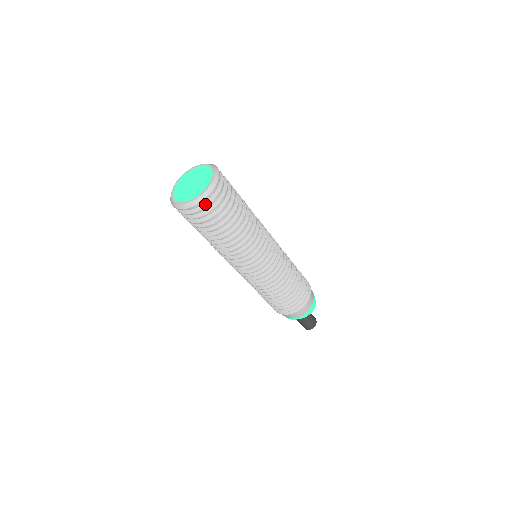
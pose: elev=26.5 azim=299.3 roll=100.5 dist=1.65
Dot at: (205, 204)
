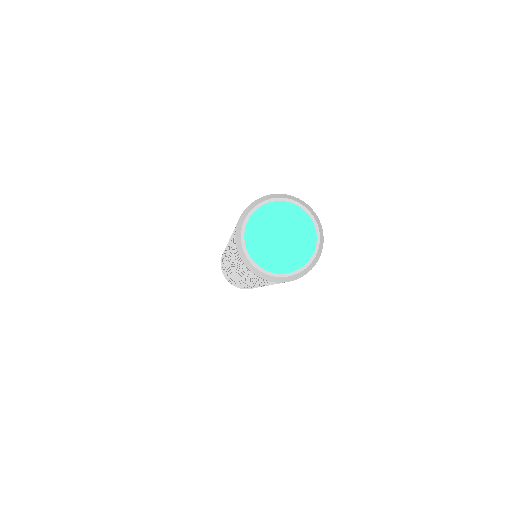
Dot at: occluded
